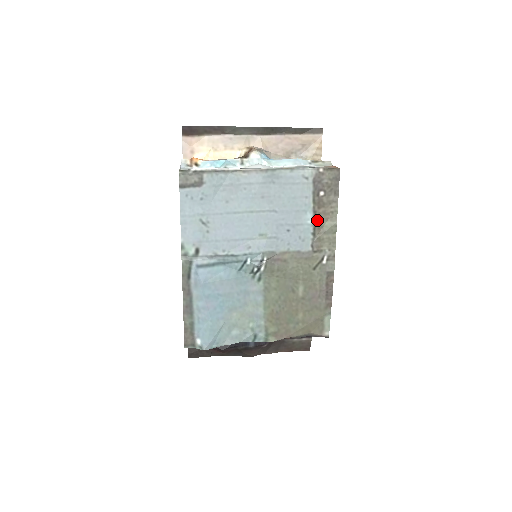
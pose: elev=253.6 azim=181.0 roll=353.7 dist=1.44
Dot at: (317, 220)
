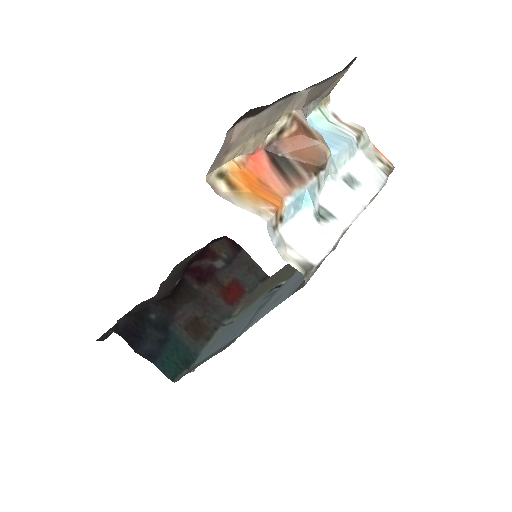
Dot at: occluded
